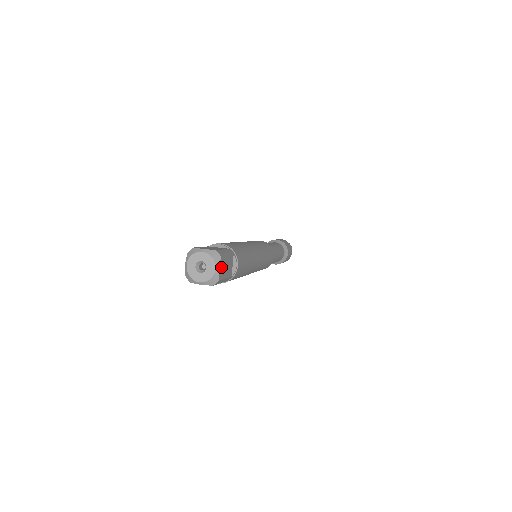
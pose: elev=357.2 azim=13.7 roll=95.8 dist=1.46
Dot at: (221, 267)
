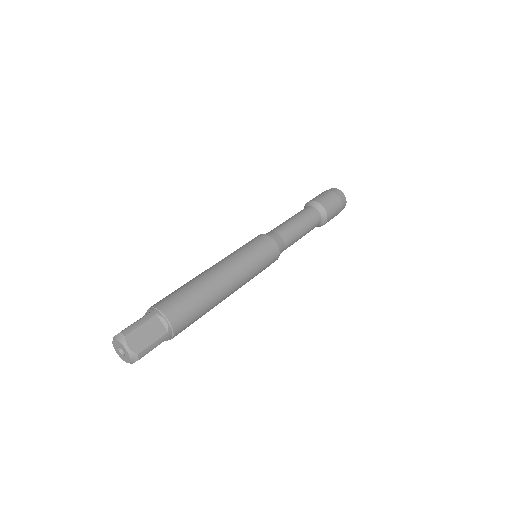
Dot at: (133, 342)
